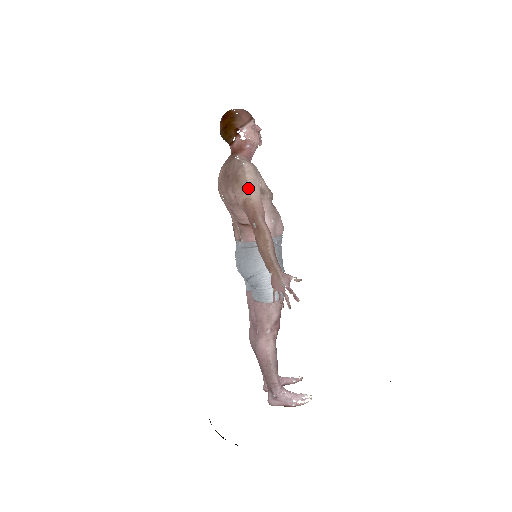
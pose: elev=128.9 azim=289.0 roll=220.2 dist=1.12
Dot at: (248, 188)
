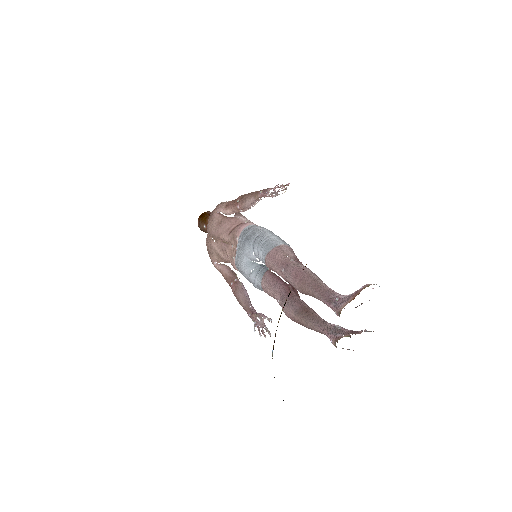
Dot at: occluded
